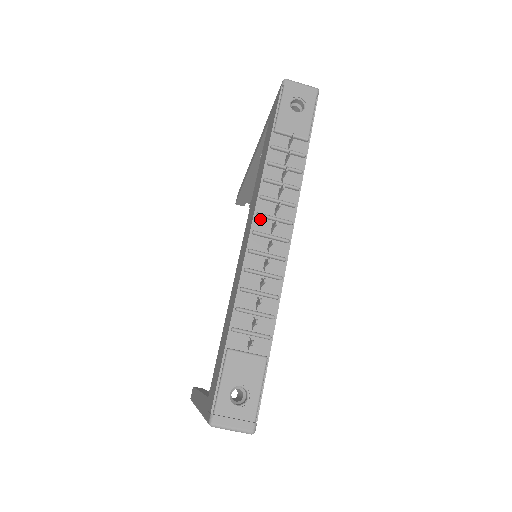
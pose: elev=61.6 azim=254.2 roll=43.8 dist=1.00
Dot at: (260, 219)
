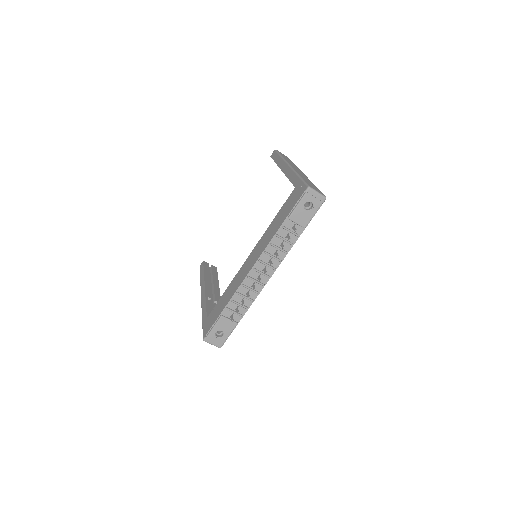
Dot at: (260, 263)
